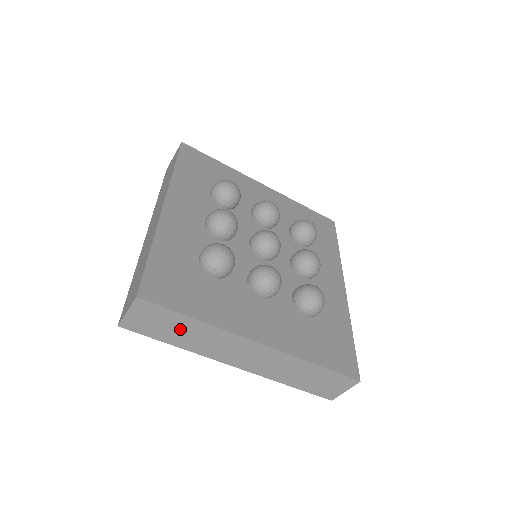
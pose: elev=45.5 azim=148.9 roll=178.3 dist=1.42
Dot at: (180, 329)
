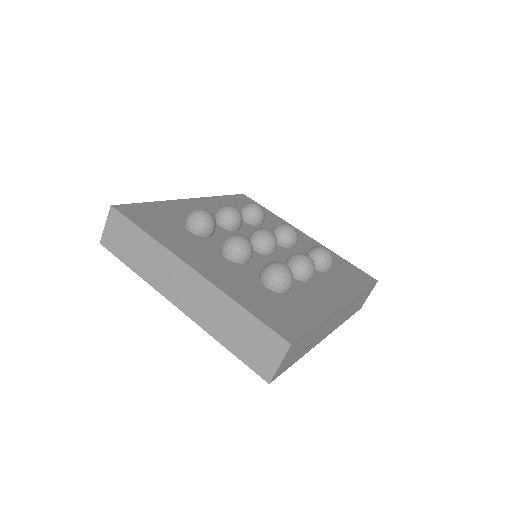
Dot at: (136, 246)
